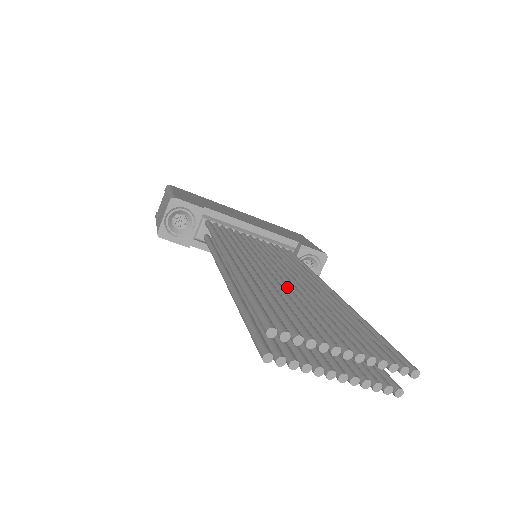
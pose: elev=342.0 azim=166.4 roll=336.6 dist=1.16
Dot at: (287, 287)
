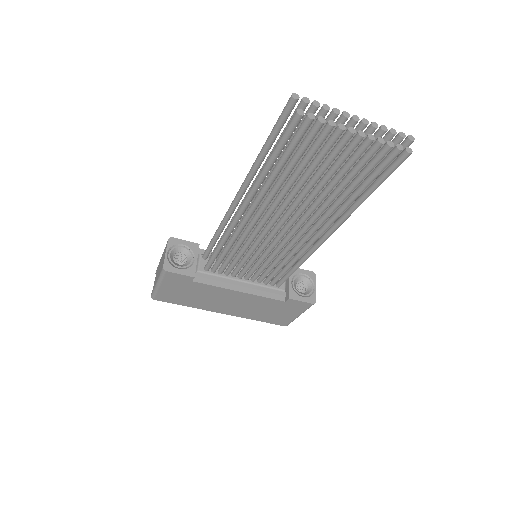
Dot at: occluded
